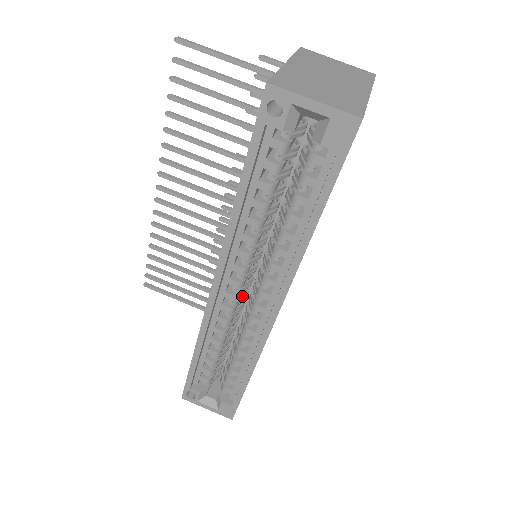
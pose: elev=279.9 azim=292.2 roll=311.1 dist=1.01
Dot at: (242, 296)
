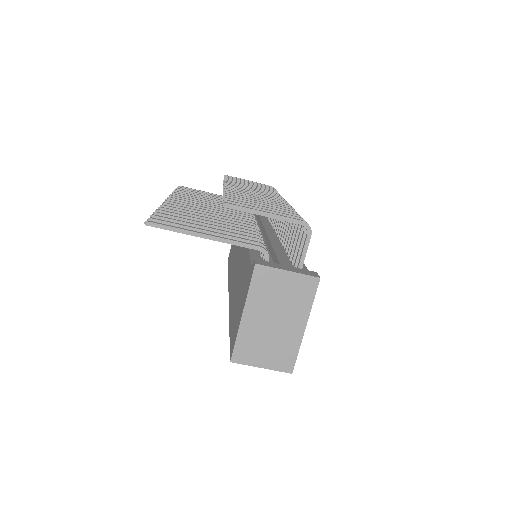
Dot at: occluded
